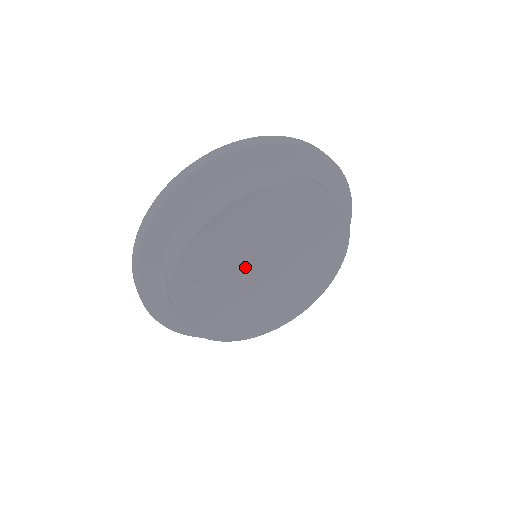
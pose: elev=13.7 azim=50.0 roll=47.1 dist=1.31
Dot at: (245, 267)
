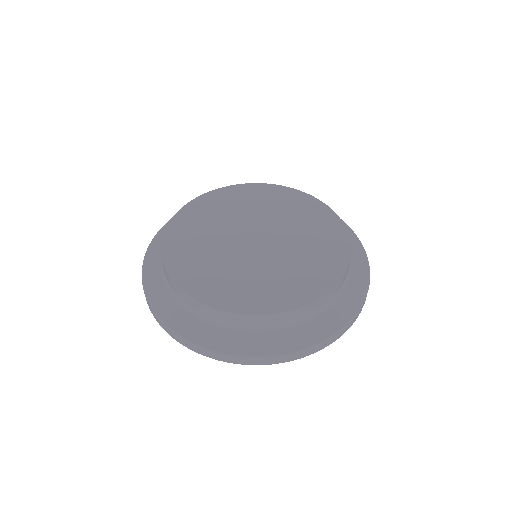
Dot at: (230, 240)
